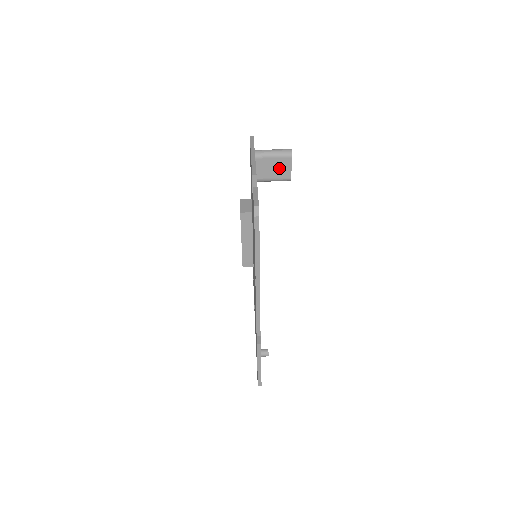
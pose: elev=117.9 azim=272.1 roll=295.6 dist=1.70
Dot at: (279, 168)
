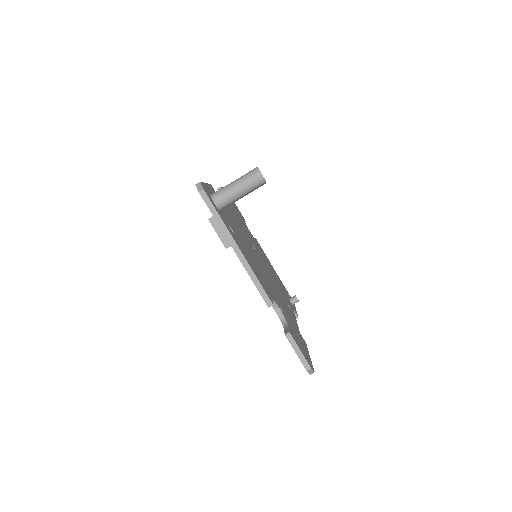
Dot at: occluded
